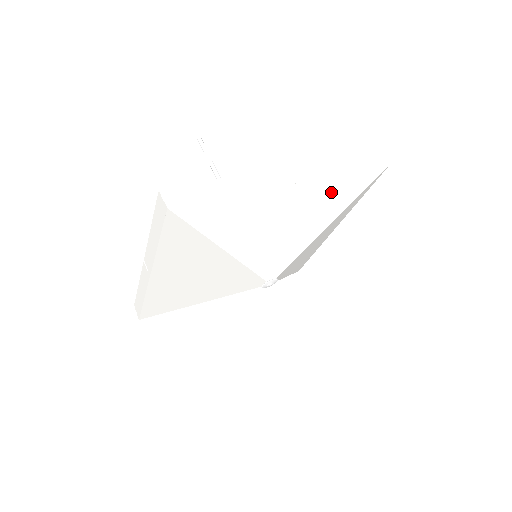
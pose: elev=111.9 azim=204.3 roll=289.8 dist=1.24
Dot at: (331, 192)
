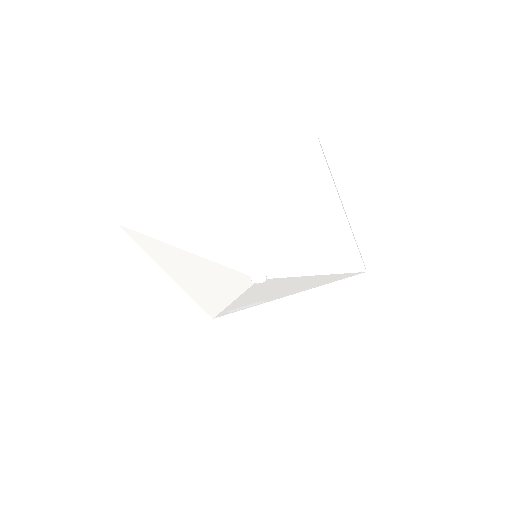
Dot at: (263, 186)
